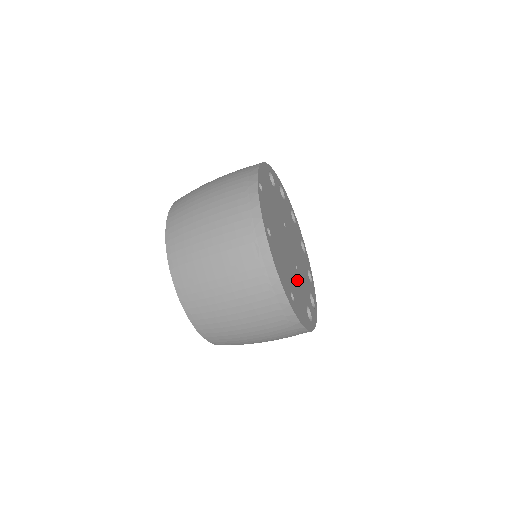
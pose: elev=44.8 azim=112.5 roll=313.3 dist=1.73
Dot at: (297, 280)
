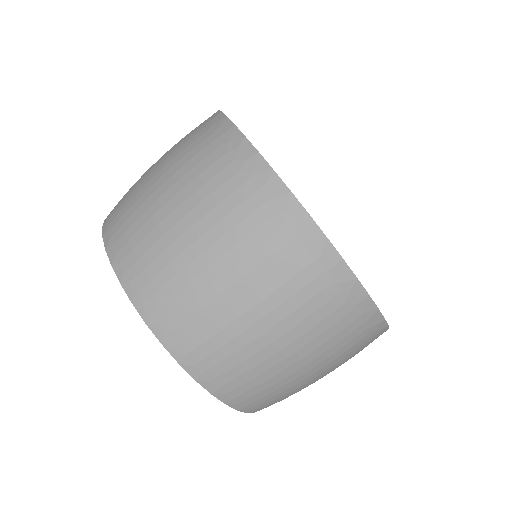
Dot at: occluded
